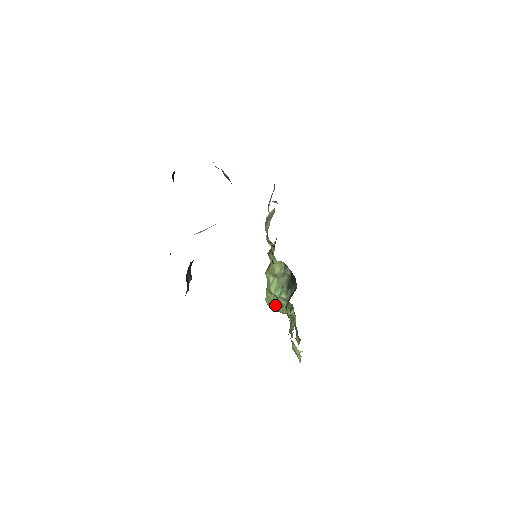
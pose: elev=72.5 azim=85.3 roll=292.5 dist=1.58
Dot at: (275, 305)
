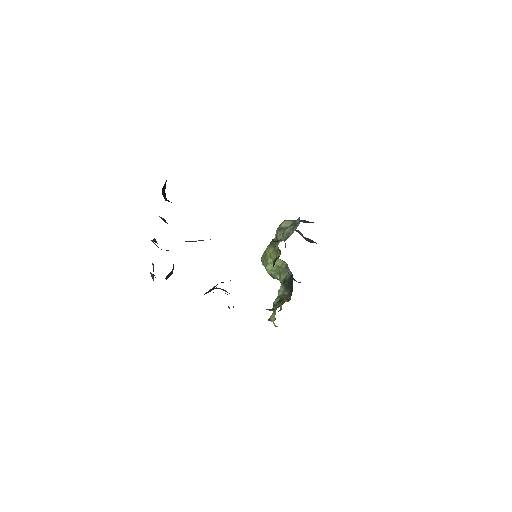
Dot at: occluded
